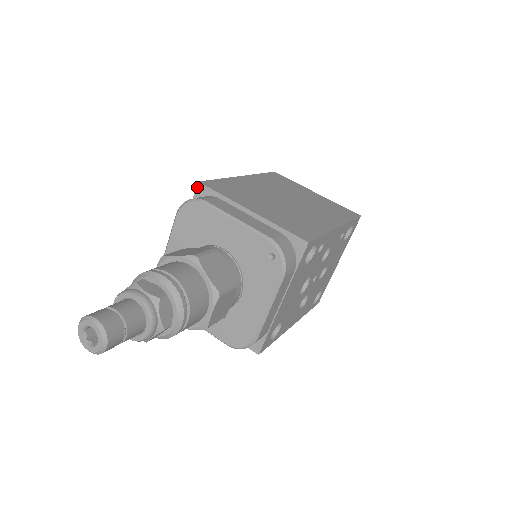
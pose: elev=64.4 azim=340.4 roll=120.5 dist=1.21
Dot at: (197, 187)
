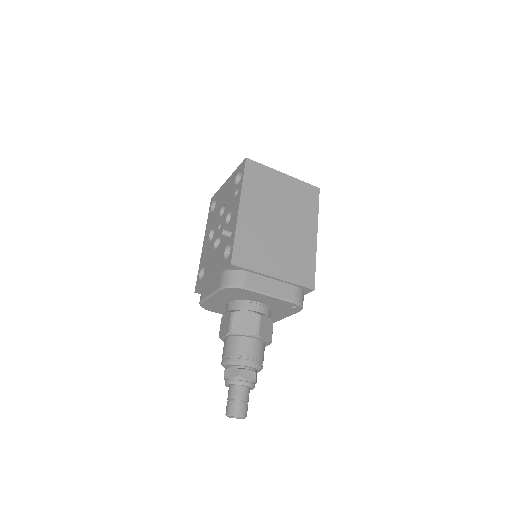
Dot at: (230, 266)
